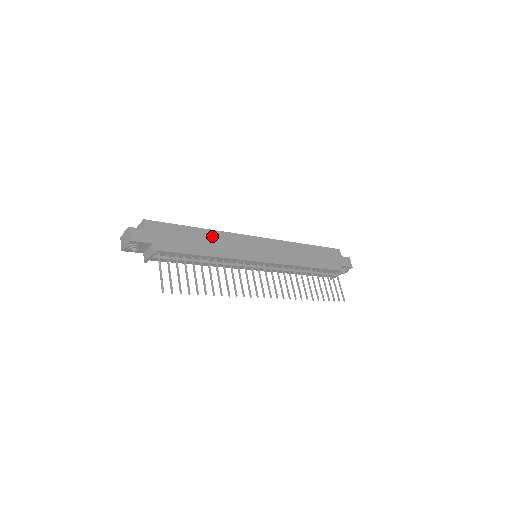
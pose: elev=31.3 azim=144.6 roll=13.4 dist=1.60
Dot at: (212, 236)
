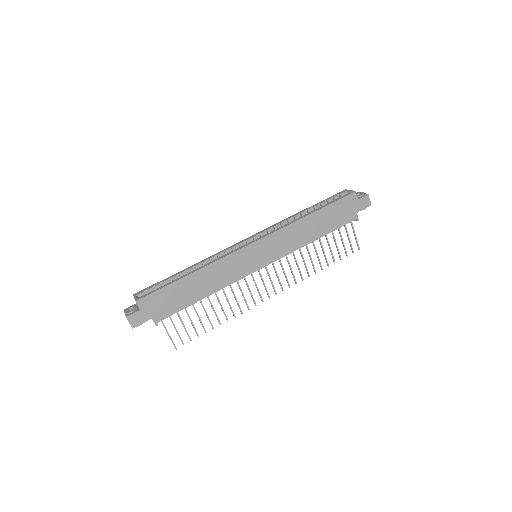
Dot at: (205, 274)
